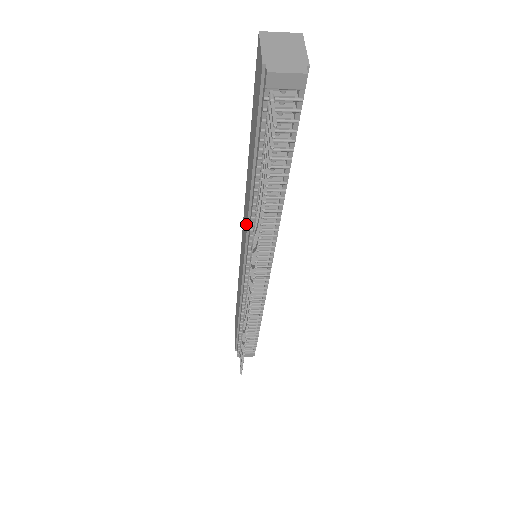
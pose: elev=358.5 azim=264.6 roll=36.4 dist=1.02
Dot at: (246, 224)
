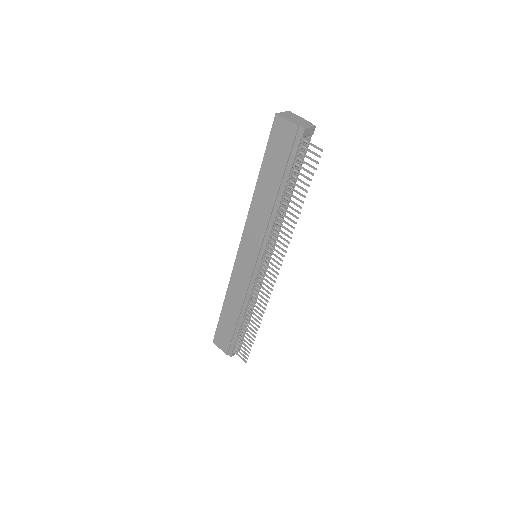
Dot at: (262, 230)
